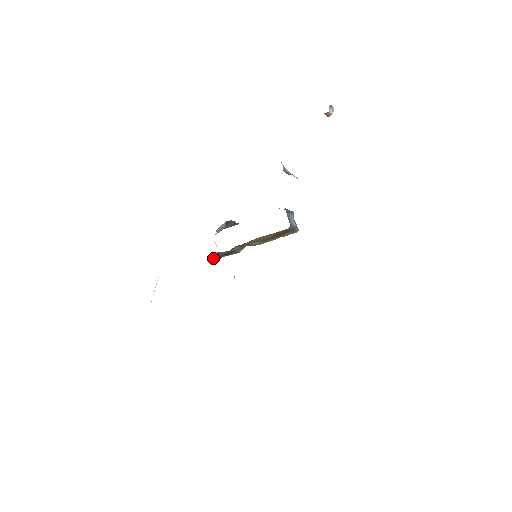
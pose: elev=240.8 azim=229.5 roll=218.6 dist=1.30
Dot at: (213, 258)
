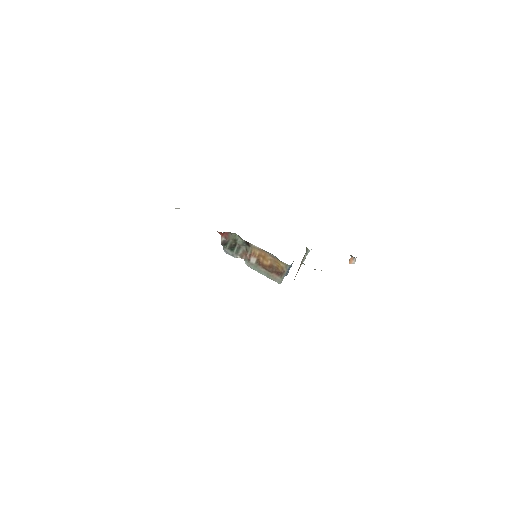
Dot at: (226, 237)
